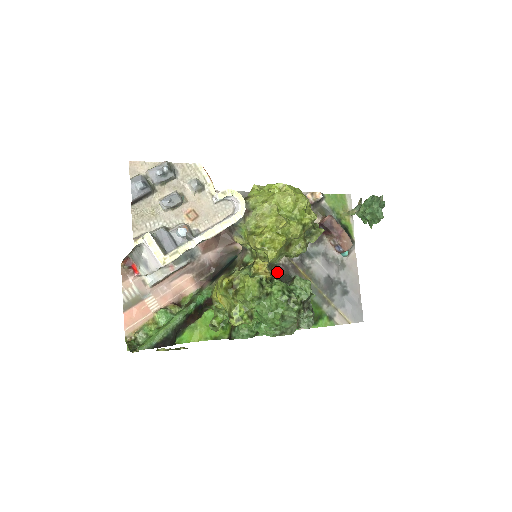
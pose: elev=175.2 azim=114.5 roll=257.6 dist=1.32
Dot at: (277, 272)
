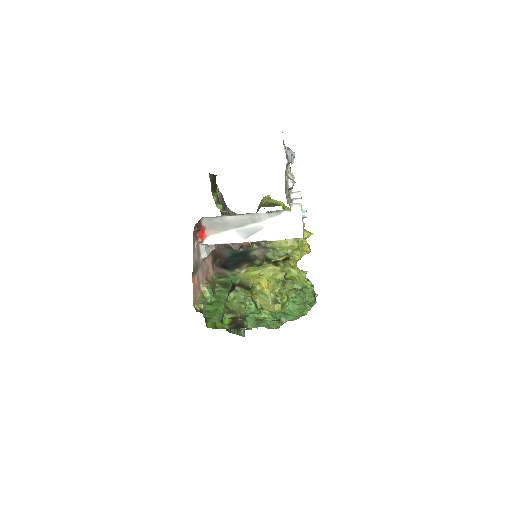
Dot at: occluded
